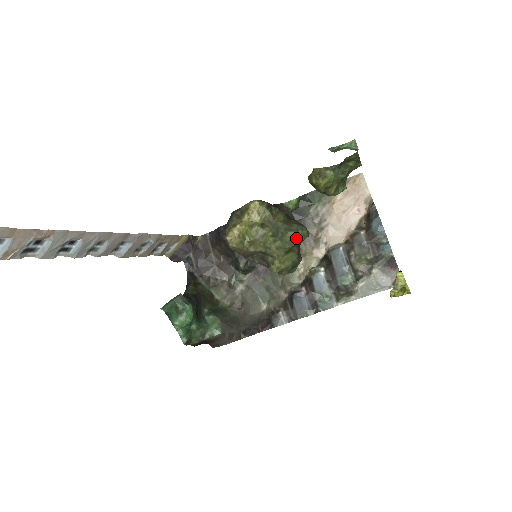
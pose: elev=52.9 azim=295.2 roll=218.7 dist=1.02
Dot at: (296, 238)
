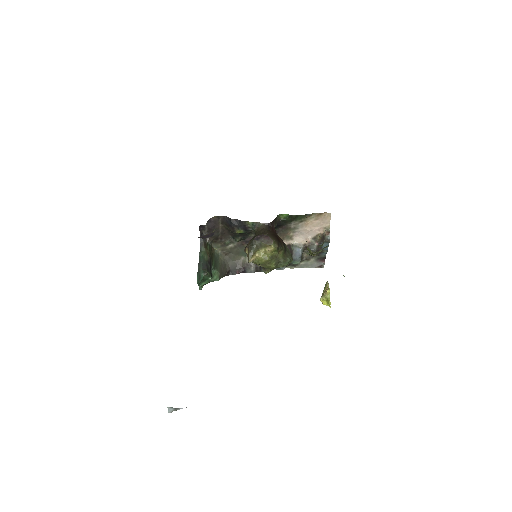
Dot at: occluded
